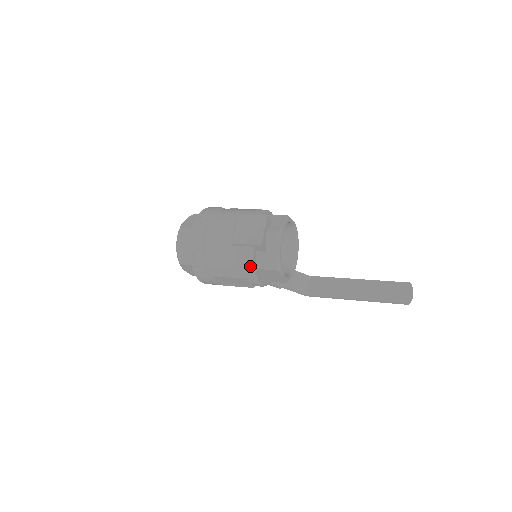
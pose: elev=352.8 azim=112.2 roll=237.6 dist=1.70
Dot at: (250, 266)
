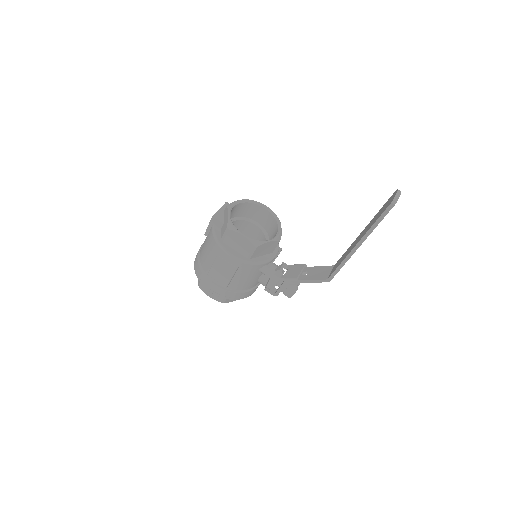
Dot at: (214, 240)
